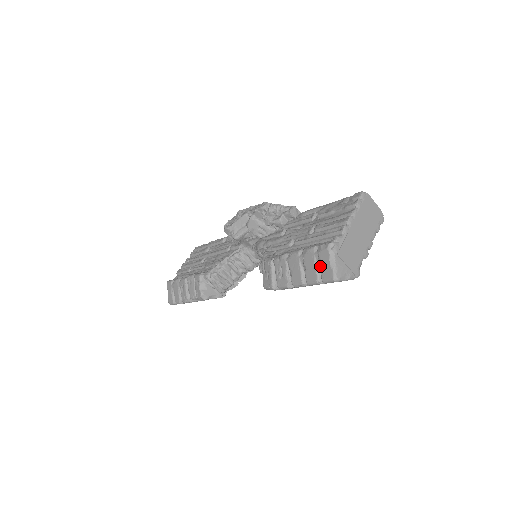
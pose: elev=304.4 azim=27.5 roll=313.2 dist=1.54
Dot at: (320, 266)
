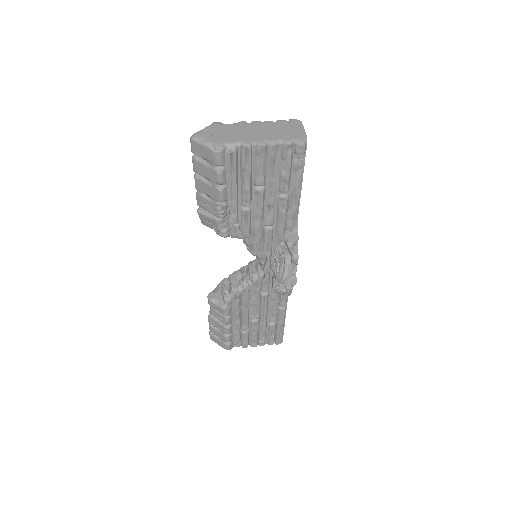
Dot at: occluded
